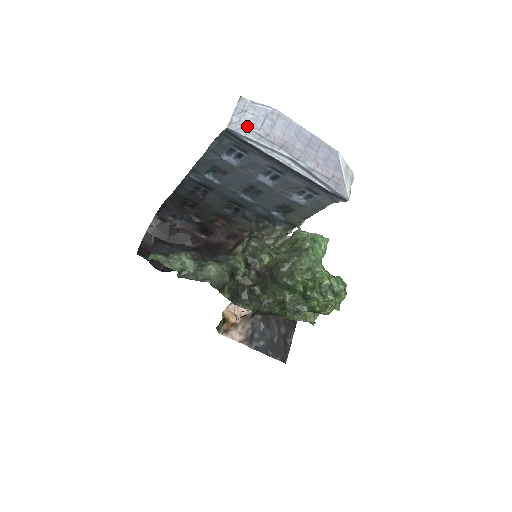
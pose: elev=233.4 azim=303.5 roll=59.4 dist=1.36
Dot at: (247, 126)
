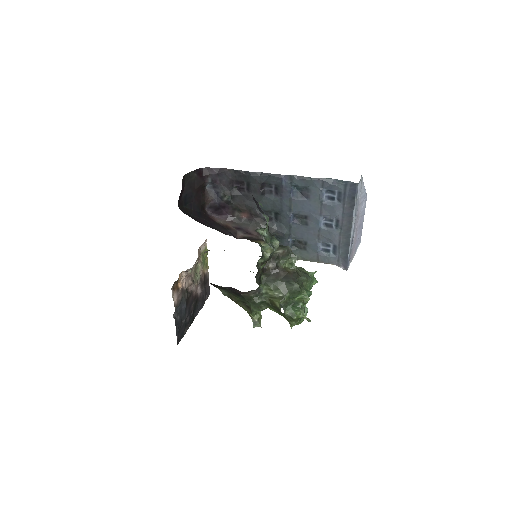
Dot at: (360, 192)
